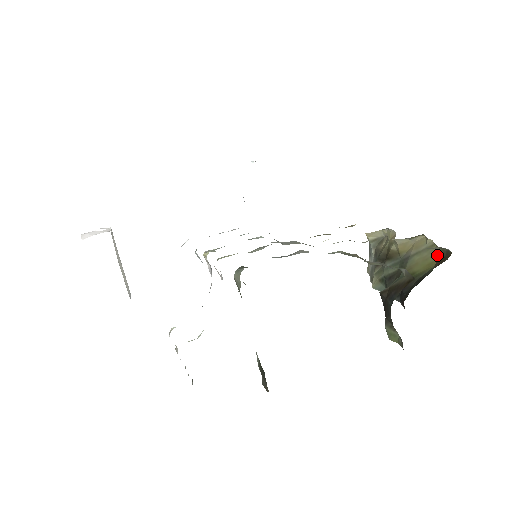
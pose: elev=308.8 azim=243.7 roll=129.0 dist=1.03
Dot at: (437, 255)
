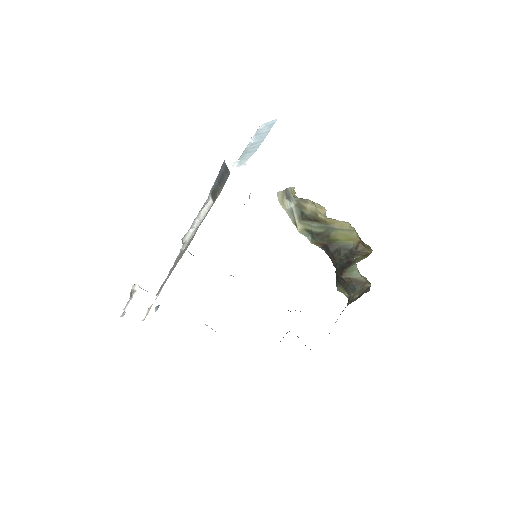
Dot at: (355, 237)
